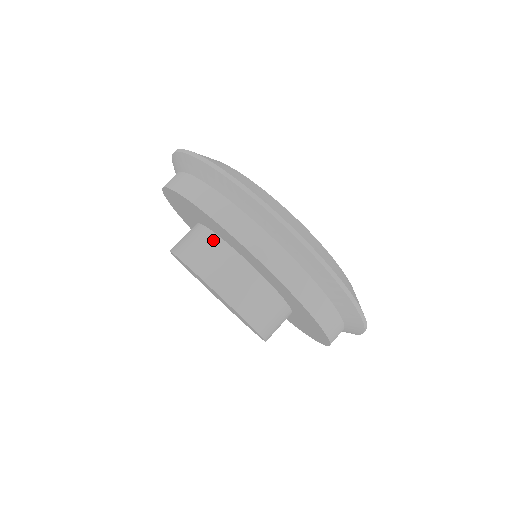
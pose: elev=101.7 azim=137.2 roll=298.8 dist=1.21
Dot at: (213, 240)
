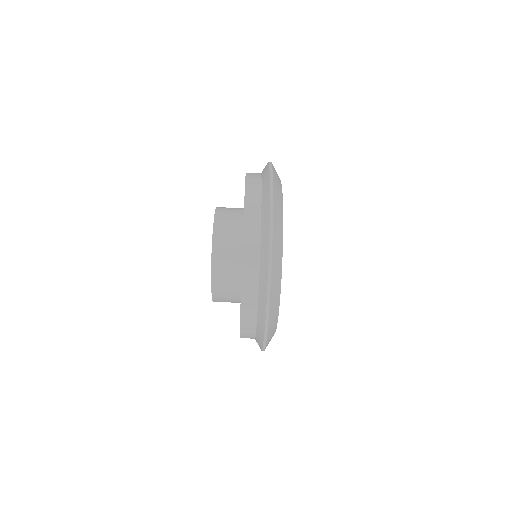
Dot at: (239, 230)
